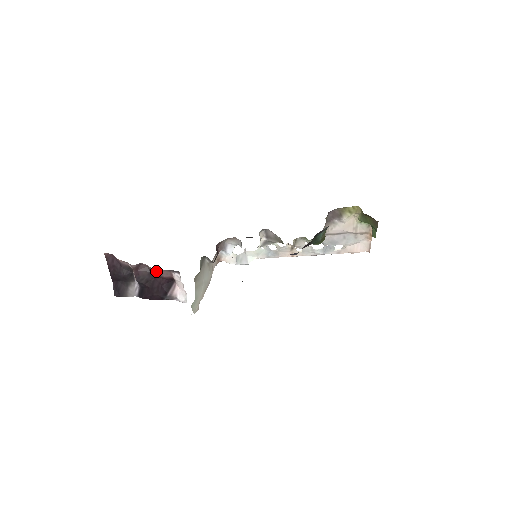
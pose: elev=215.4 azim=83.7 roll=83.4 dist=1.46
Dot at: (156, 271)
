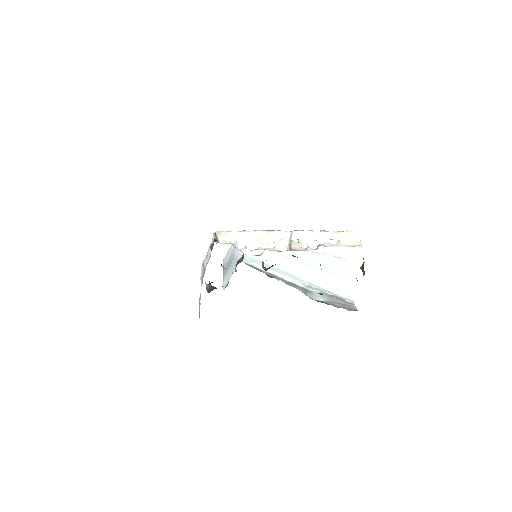
Dot at: occluded
